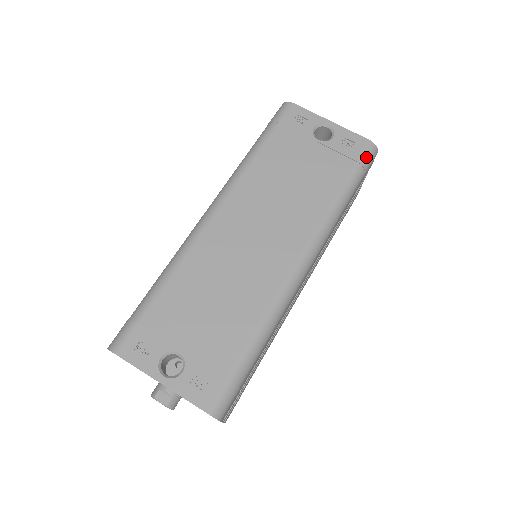
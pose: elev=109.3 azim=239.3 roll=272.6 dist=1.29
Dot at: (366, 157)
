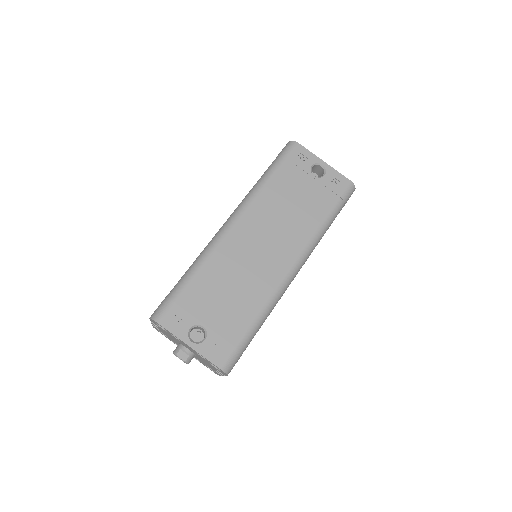
Dot at: (347, 194)
